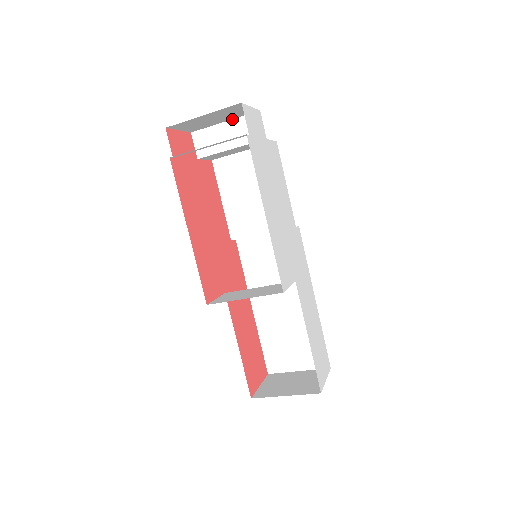
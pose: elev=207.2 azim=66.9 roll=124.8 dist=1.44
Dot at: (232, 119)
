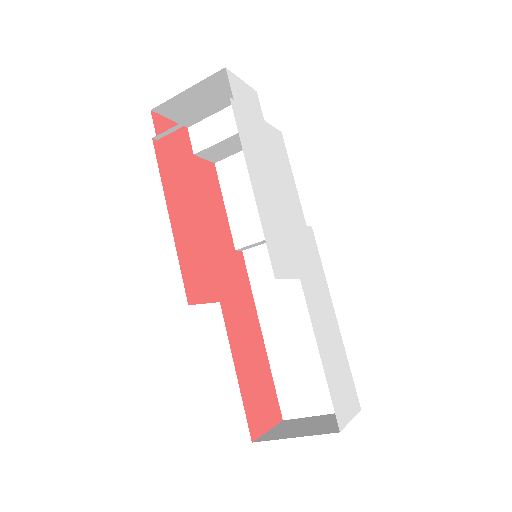
Dot at: (228, 106)
